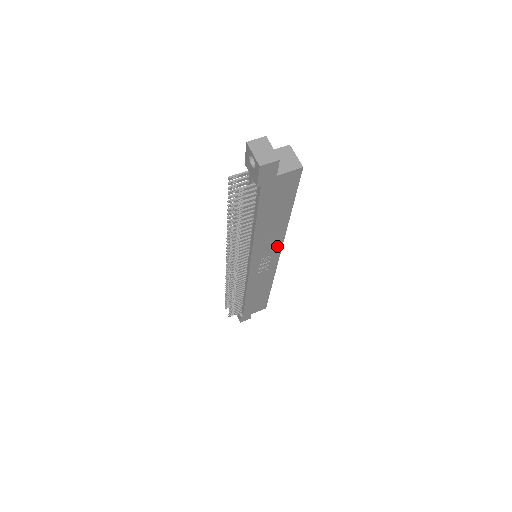
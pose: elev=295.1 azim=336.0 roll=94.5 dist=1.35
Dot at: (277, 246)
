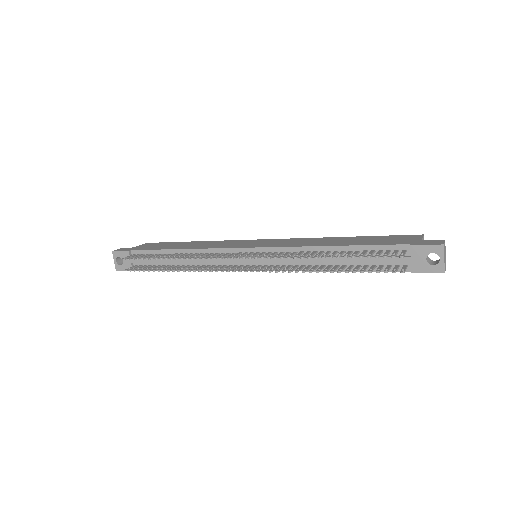
Dot at: occluded
